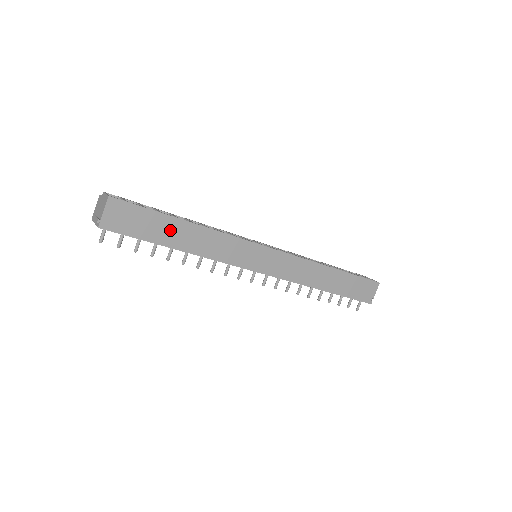
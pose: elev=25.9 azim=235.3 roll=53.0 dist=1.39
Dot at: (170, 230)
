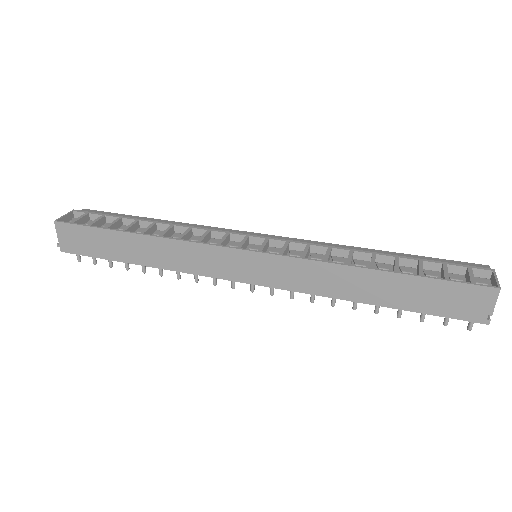
Dot at: (121, 245)
